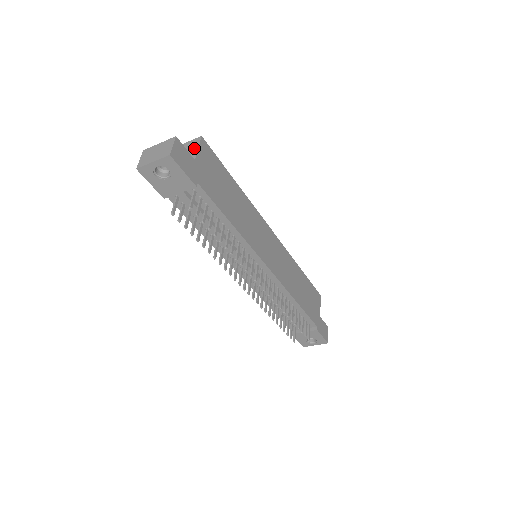
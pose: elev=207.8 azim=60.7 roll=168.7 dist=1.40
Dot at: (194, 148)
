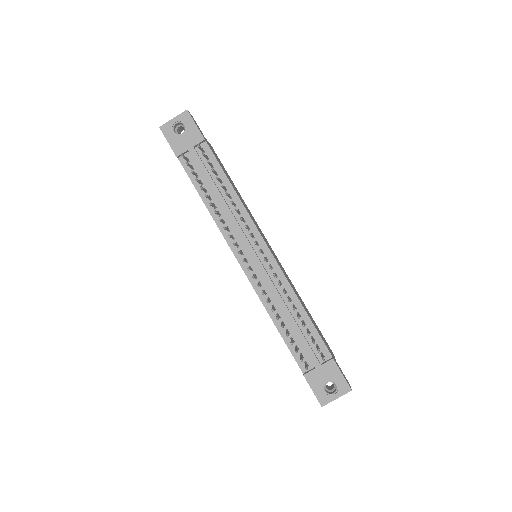
Dot at: occluded
